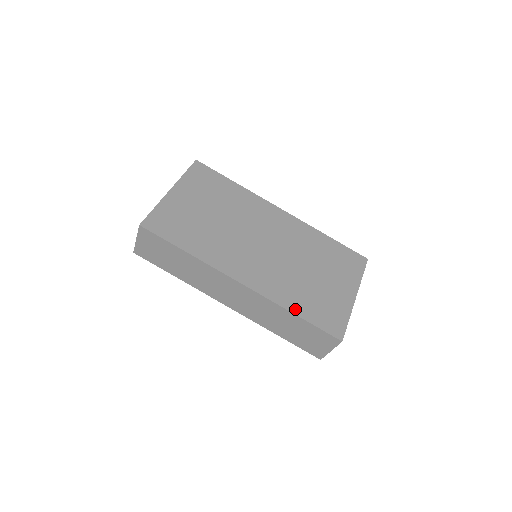
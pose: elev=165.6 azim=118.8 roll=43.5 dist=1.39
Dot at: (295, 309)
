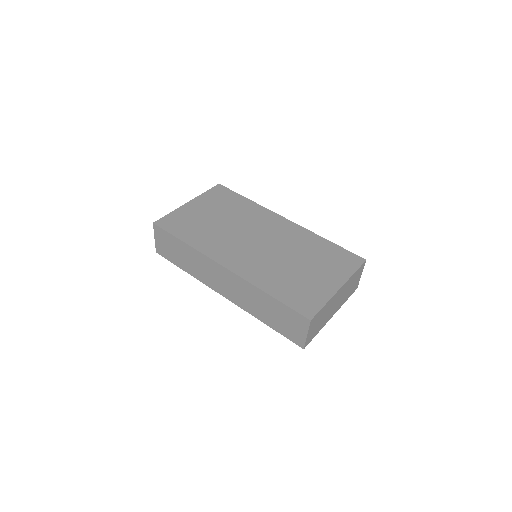
Dot at: (269, 290)
